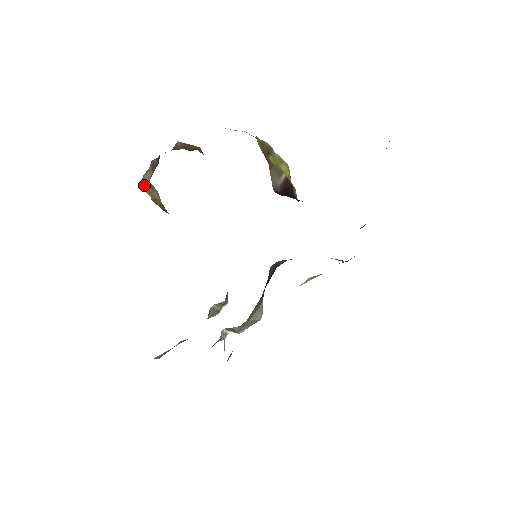
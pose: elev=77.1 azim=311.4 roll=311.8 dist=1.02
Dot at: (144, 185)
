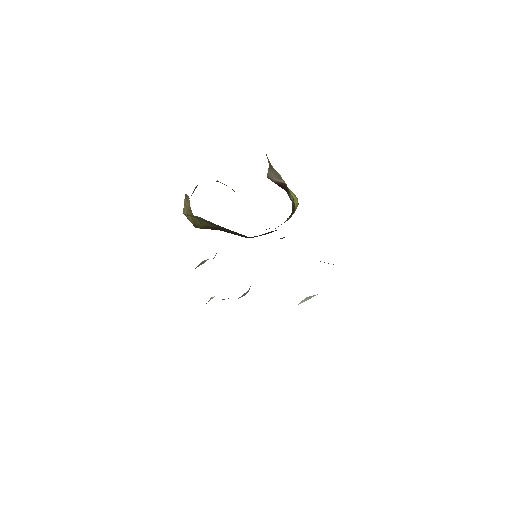
Dot at: (184, 207)
